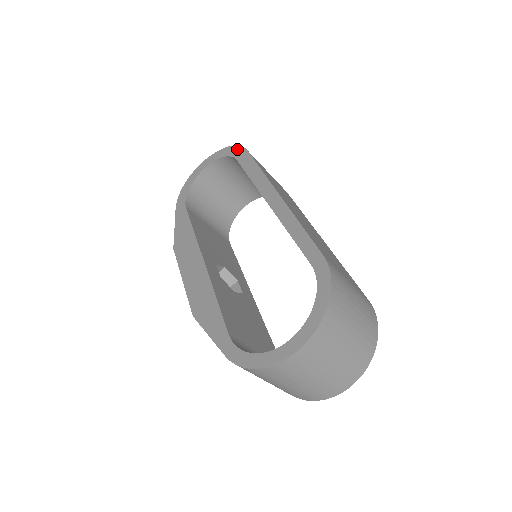
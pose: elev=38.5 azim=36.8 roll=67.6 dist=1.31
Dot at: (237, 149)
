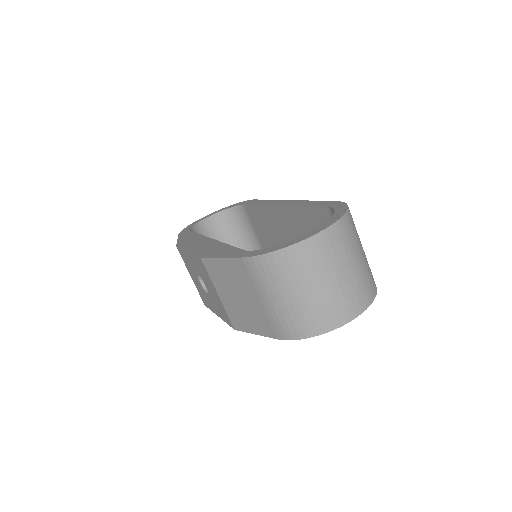
Dot at: (244, 202)
